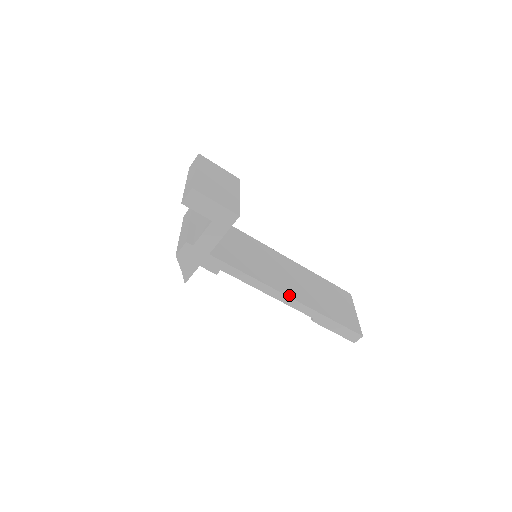
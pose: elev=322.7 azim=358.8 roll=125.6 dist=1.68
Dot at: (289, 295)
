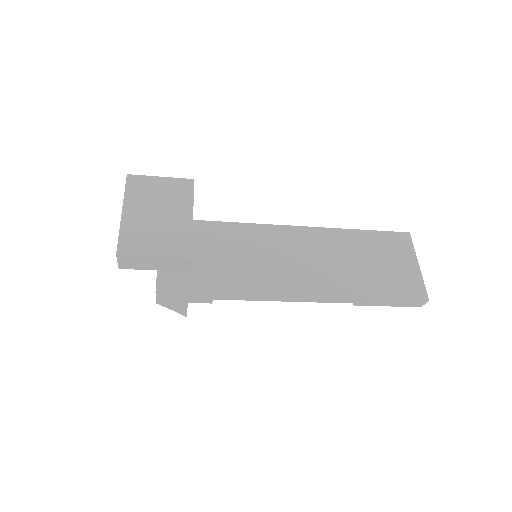
Dot at: (310, 294)
